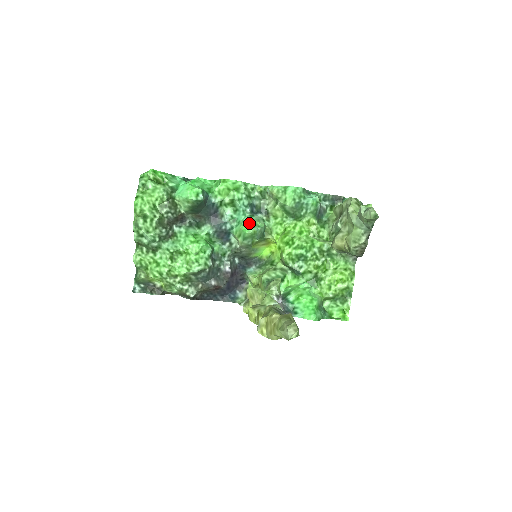
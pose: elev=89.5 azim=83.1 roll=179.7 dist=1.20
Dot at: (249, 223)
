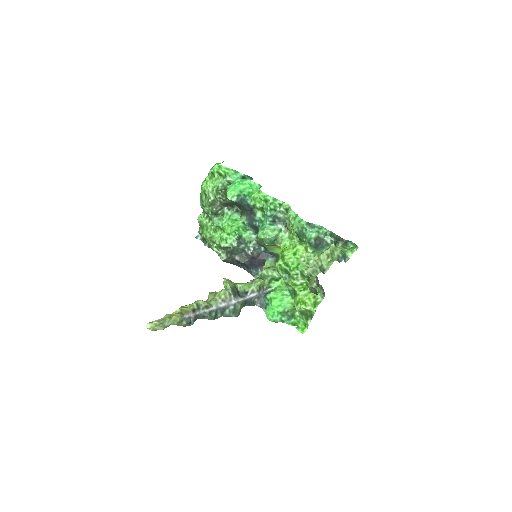
Dot at: (263, 230)
